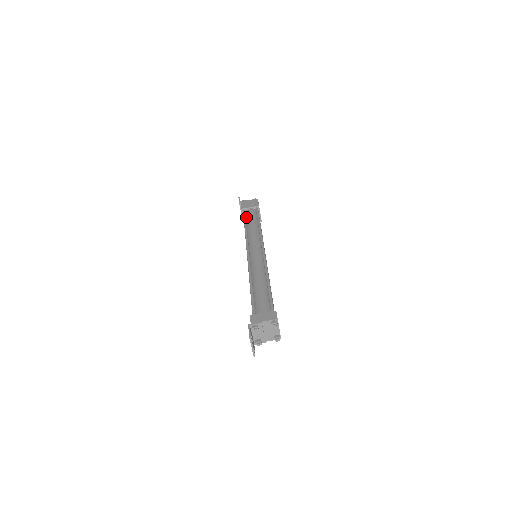
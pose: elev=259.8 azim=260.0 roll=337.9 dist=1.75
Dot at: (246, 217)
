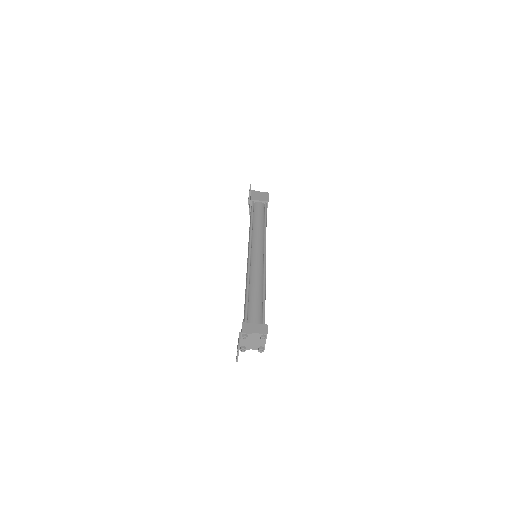
Dot at: (254, 210)
